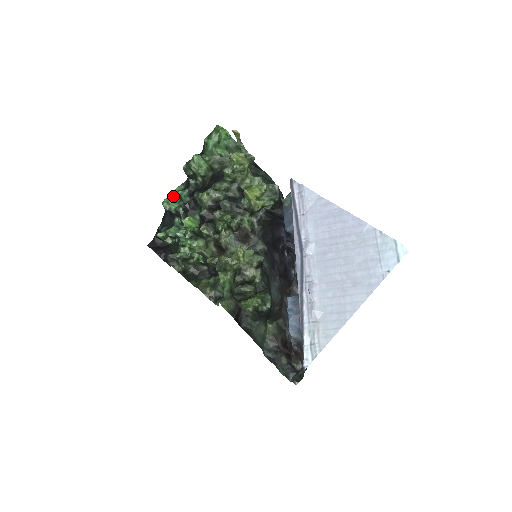
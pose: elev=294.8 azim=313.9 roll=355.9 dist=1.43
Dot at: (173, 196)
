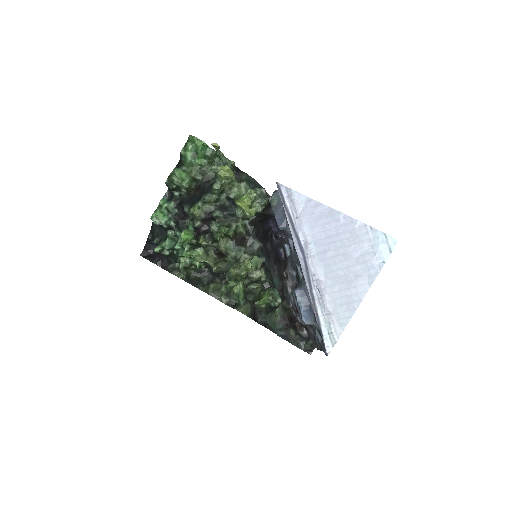
Dot at: (159, 209)
